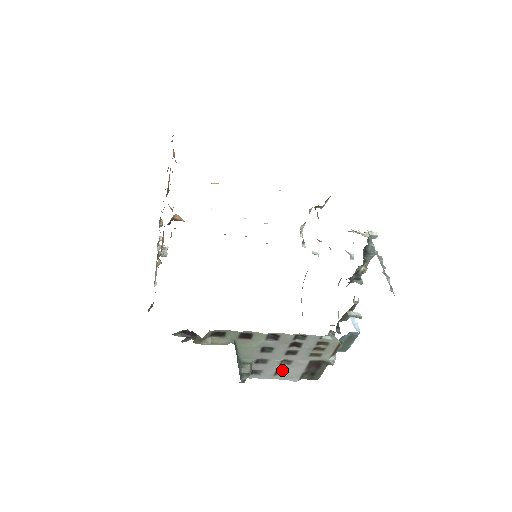
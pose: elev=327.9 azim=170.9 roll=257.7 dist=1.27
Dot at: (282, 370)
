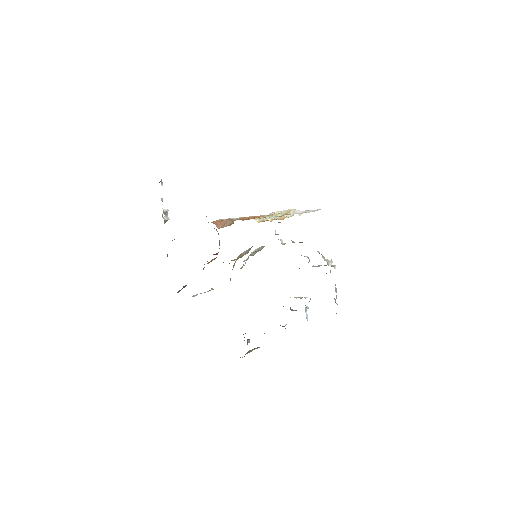
Dot at: occluded
